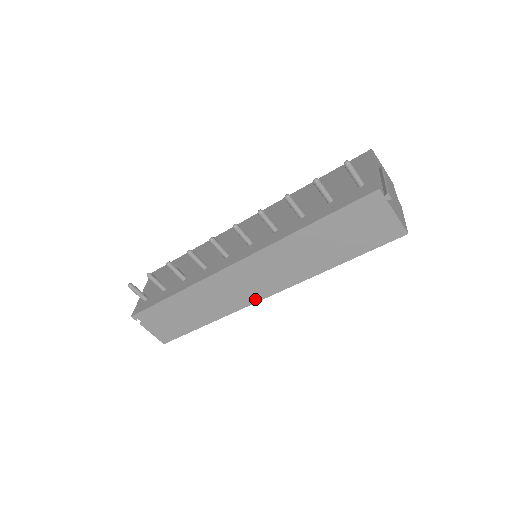
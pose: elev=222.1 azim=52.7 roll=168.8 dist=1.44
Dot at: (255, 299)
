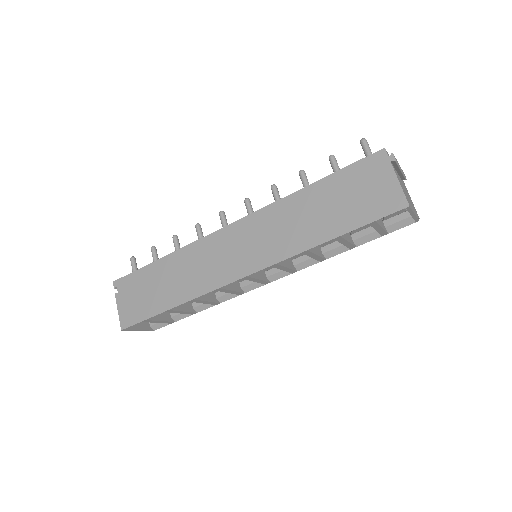
Dot at: (231, 278)
